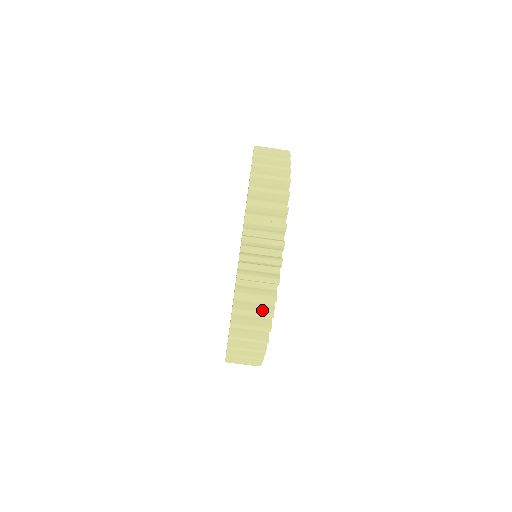
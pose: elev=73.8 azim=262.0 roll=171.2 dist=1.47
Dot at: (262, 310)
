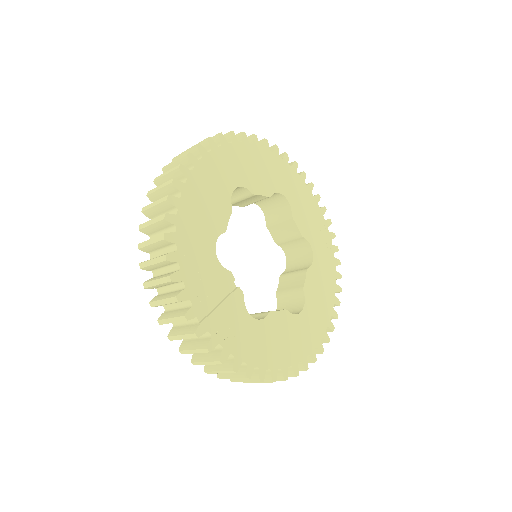
Dot at: occluded
